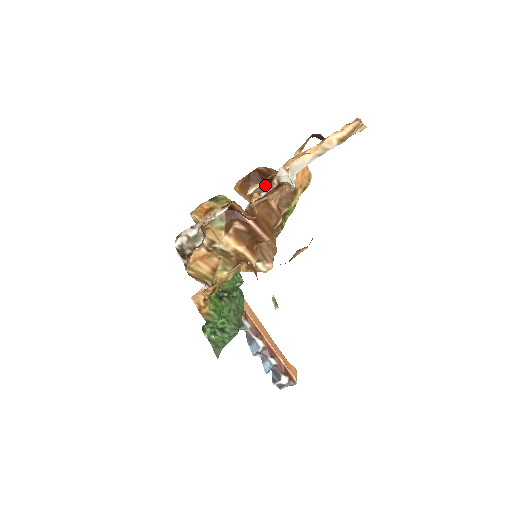
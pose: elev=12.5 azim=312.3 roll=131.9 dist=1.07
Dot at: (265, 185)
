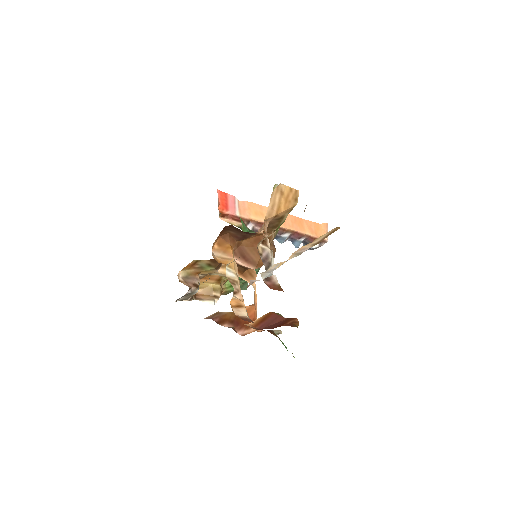
Dot at: (245, 233)
